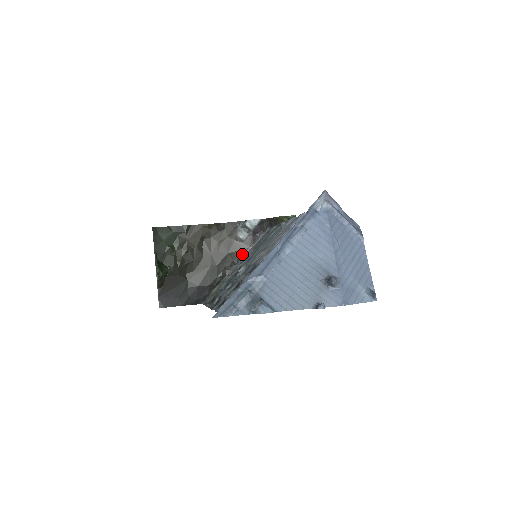
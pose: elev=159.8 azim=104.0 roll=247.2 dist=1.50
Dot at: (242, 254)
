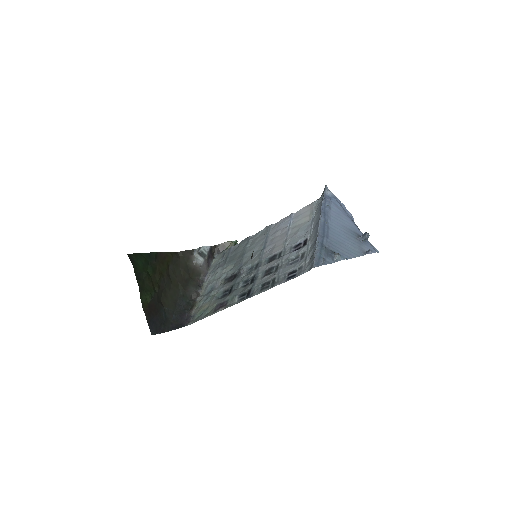
Dot at: (202, 278)
